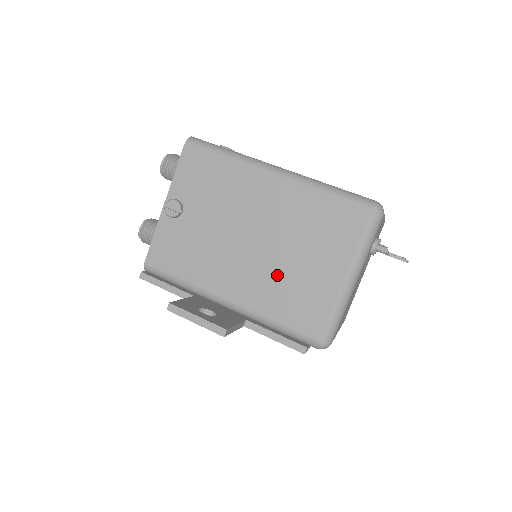
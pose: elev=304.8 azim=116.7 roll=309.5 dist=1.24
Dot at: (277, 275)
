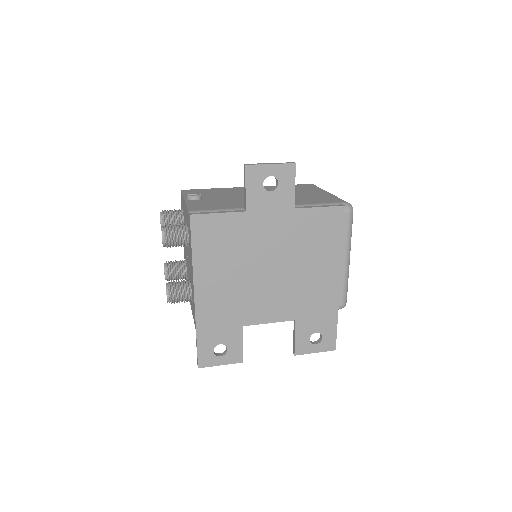
Dot at: occluded
